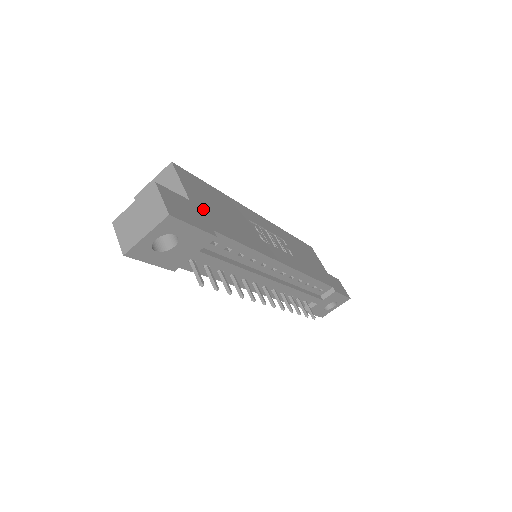
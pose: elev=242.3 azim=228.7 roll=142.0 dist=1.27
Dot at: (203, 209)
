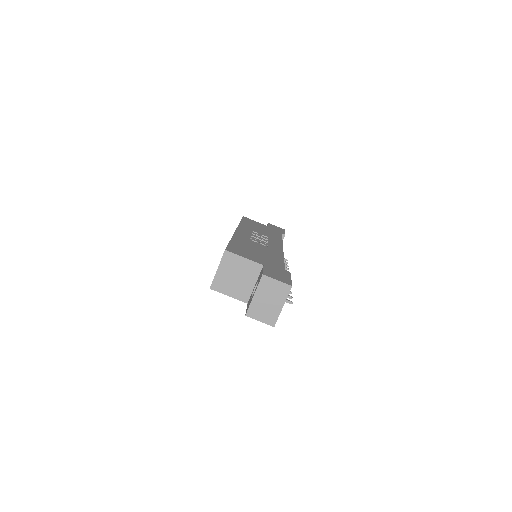
Dot at: (266, 263)
